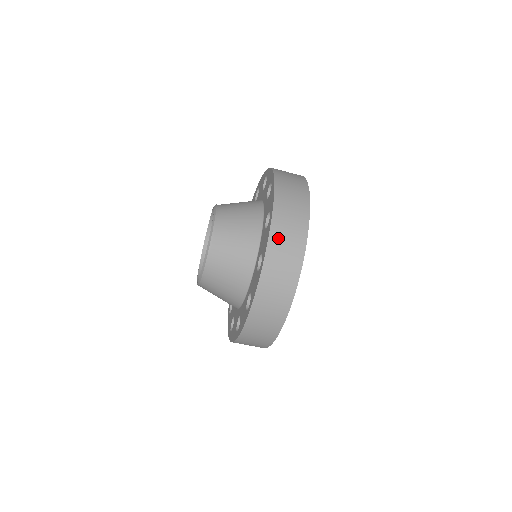
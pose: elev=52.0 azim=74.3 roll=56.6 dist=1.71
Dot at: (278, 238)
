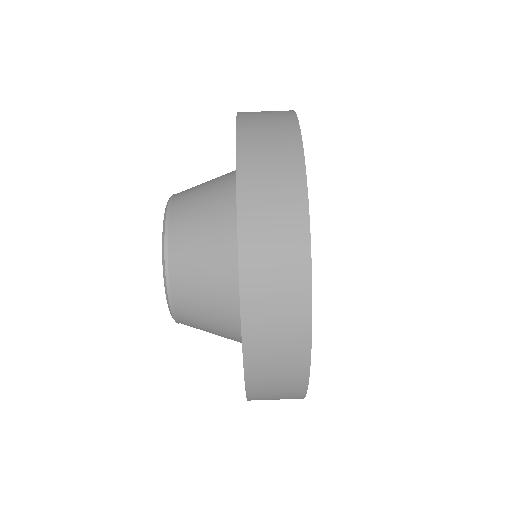
Dot at: (251, 115)
